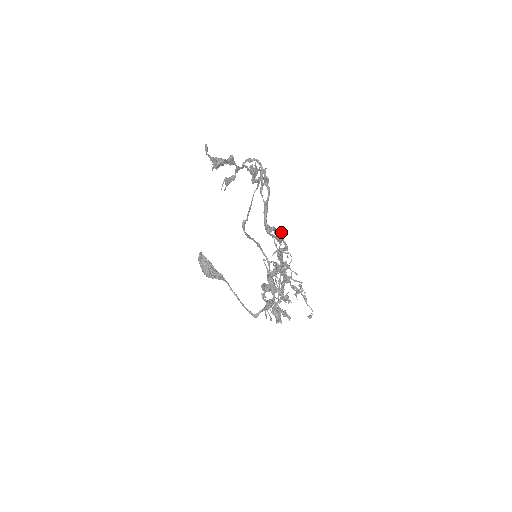
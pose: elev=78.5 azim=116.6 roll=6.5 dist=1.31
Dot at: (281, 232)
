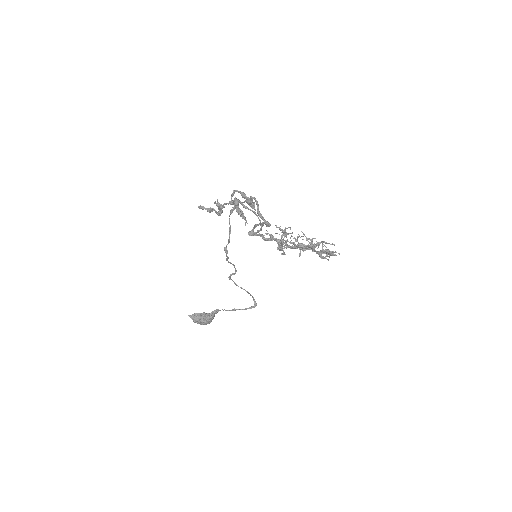
Dot at: (254, 226)
